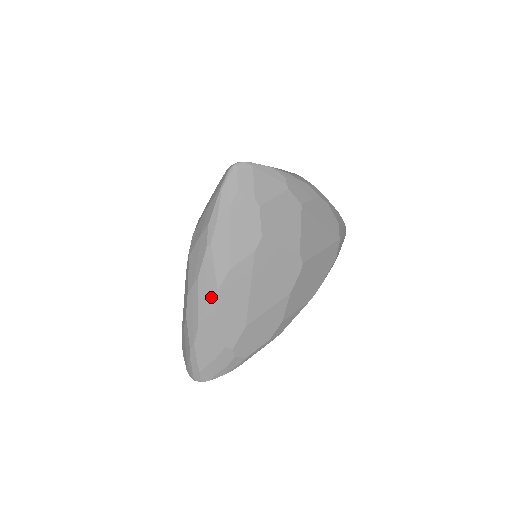
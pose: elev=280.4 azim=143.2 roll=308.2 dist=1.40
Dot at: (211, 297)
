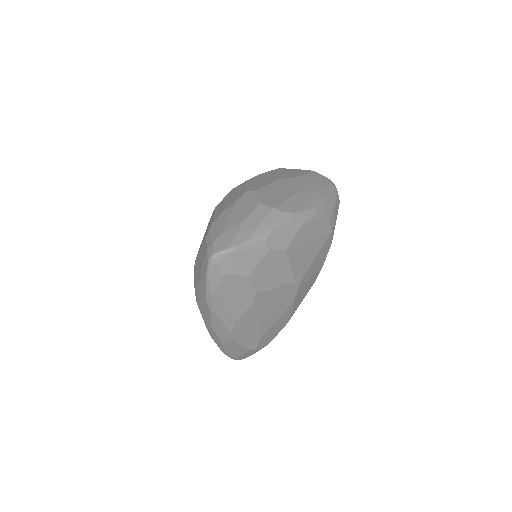
Dot at: (227, 335)
